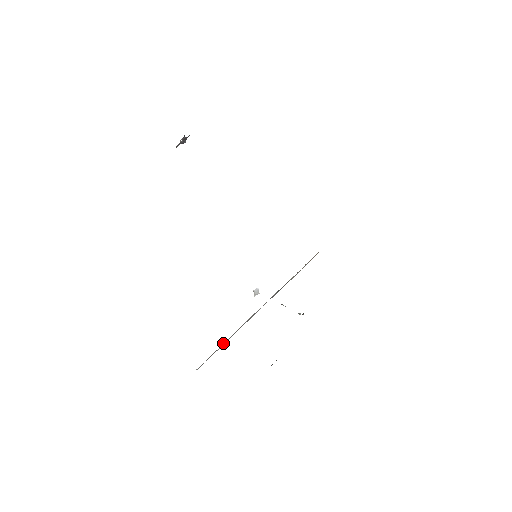
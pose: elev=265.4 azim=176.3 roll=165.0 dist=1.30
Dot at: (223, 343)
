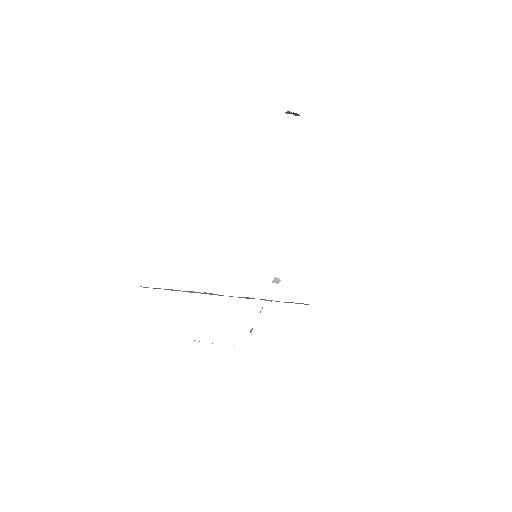
Dot at: occluded
